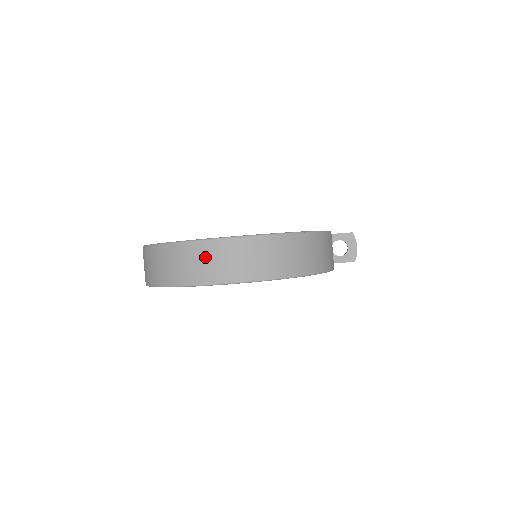
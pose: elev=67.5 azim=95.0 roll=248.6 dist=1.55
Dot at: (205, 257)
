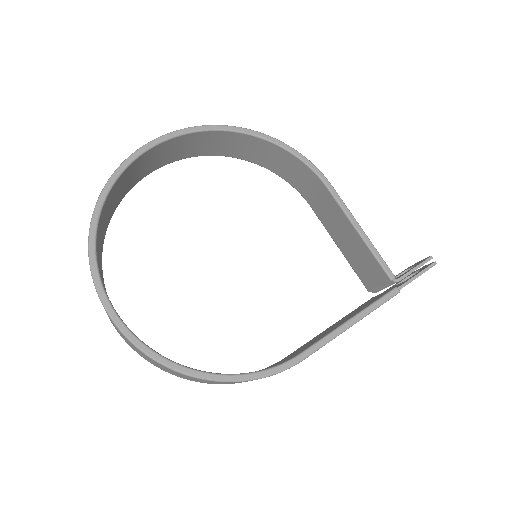
Dot at: occluded
